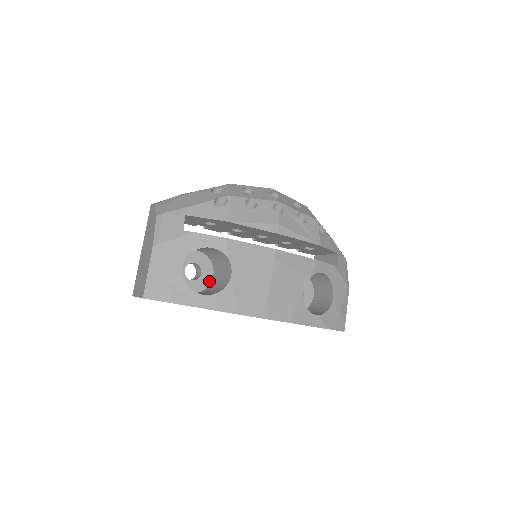
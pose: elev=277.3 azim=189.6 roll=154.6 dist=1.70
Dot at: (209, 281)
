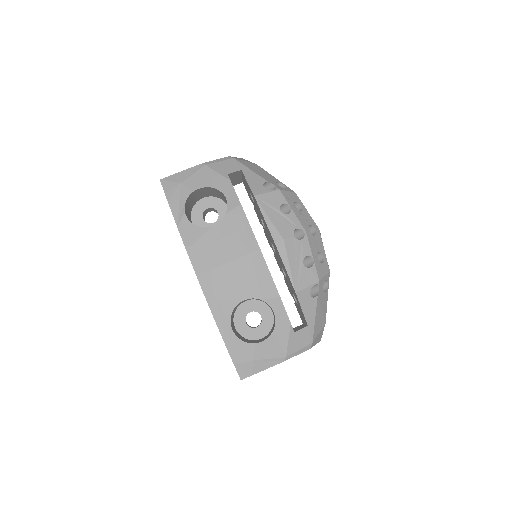
Dot at: occluded
